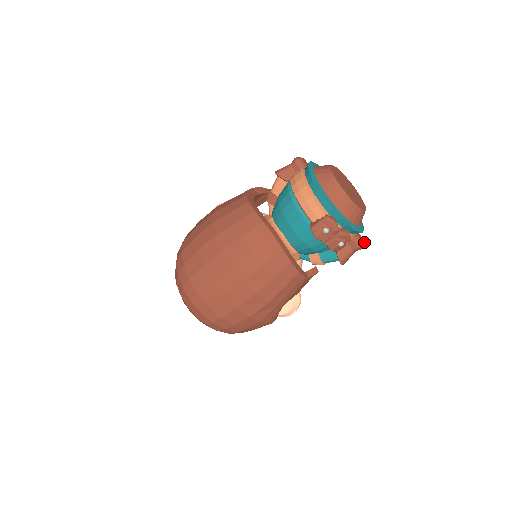
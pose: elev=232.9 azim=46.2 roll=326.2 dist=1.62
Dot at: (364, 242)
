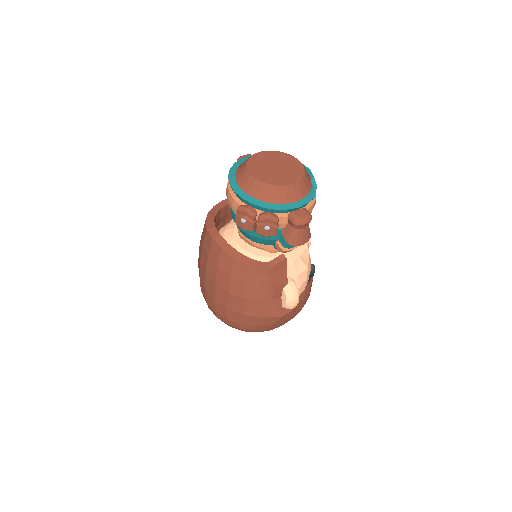
Dot at: (309, 216)
